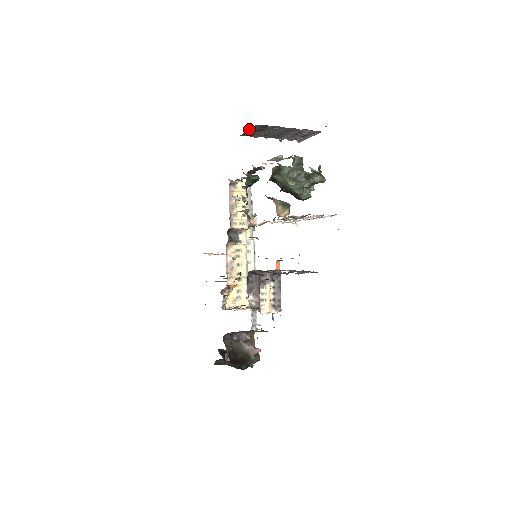
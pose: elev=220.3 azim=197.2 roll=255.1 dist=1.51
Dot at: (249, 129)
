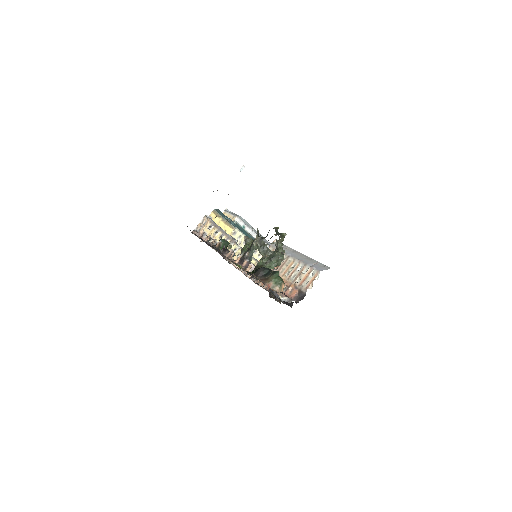
Dot at: occluded
